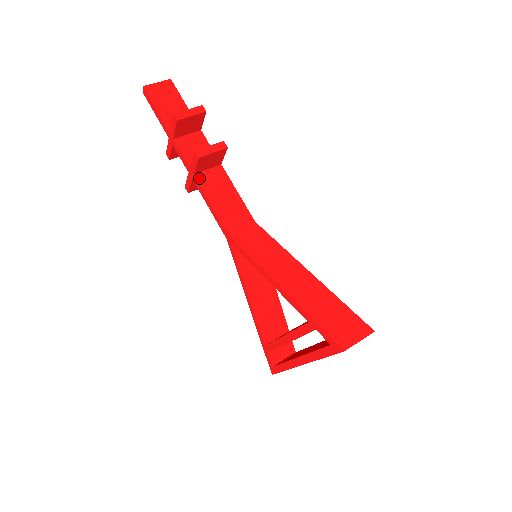
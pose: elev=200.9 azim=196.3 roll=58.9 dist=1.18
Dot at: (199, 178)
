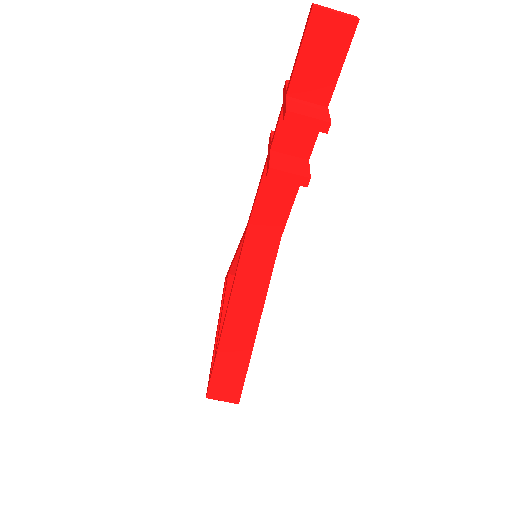
Dot at: occluded
